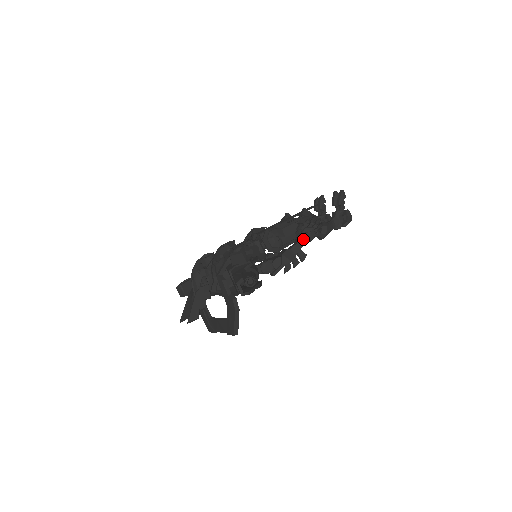
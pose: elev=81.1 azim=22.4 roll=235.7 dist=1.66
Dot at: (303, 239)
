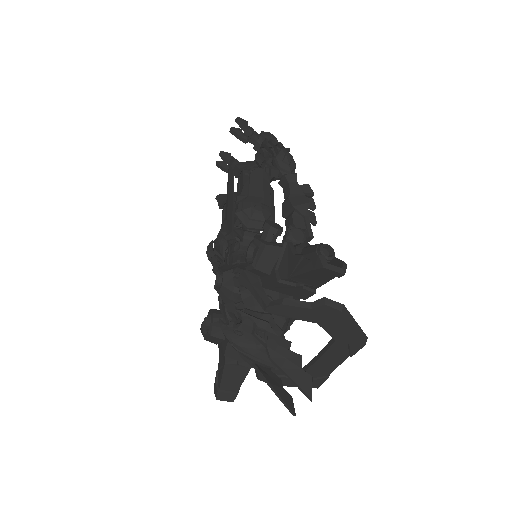
Dot at: (288, 170)
